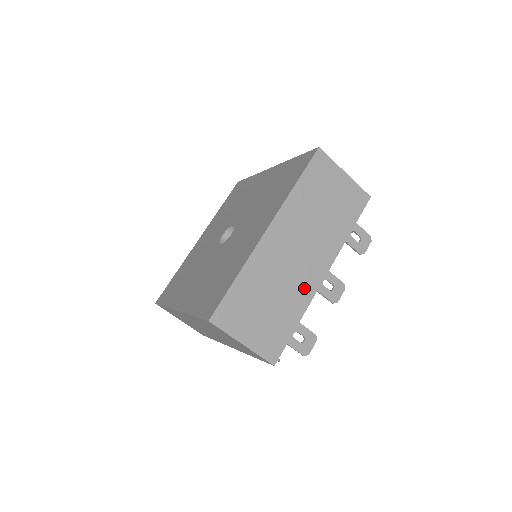
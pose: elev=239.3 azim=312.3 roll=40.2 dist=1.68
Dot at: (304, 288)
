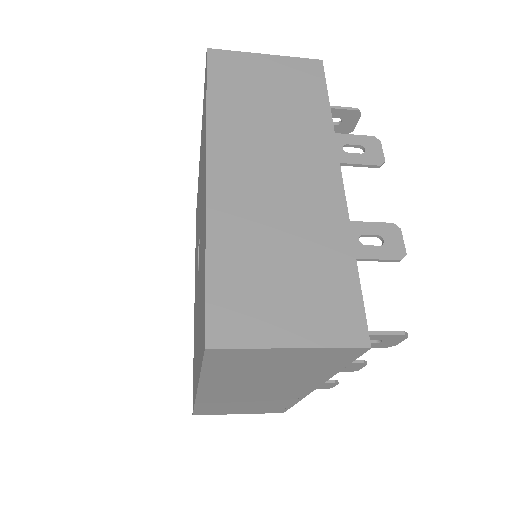
Dot at: (287, 397)
